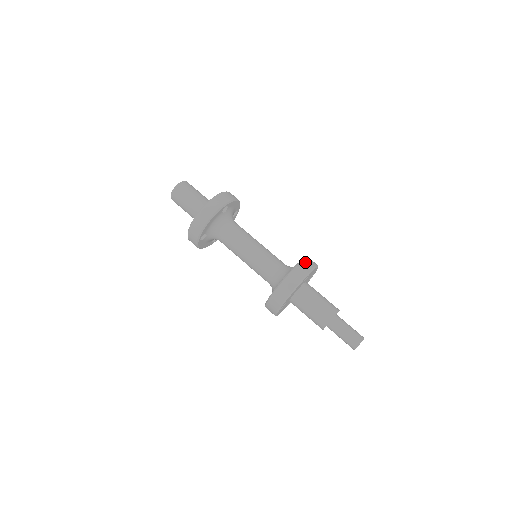
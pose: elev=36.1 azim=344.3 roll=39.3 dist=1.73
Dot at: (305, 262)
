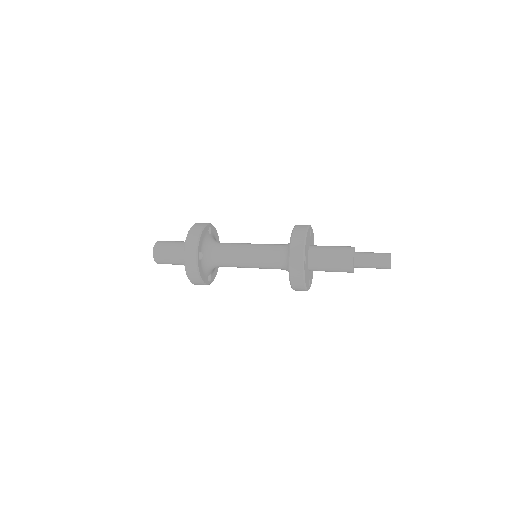
Dot at: (293, 251)
